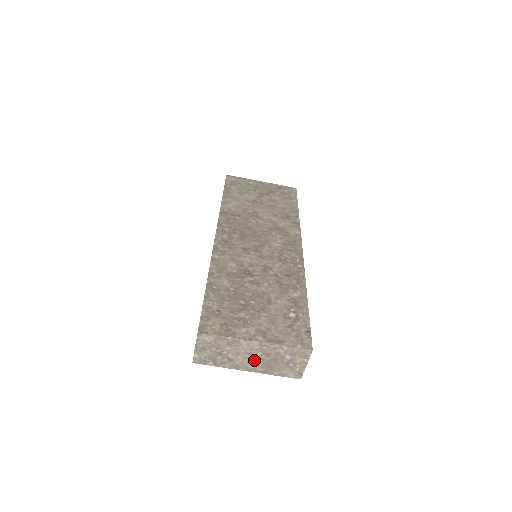
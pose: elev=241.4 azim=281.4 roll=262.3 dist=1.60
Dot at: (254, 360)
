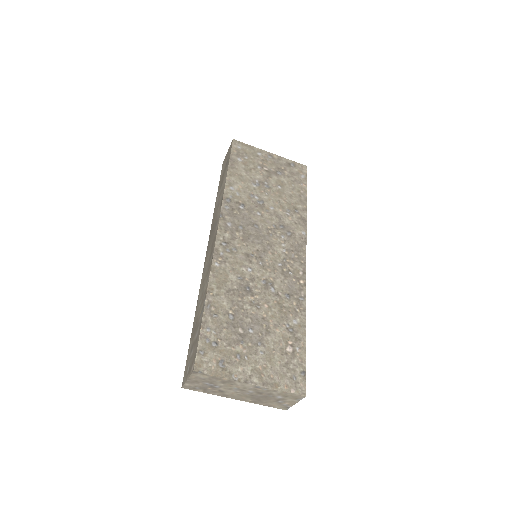
Dot at: (245, 394)
